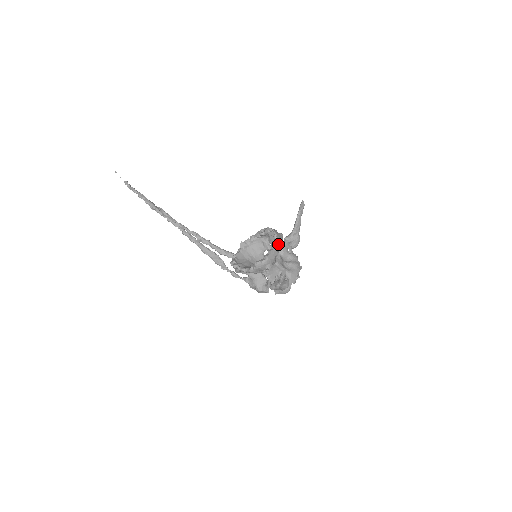
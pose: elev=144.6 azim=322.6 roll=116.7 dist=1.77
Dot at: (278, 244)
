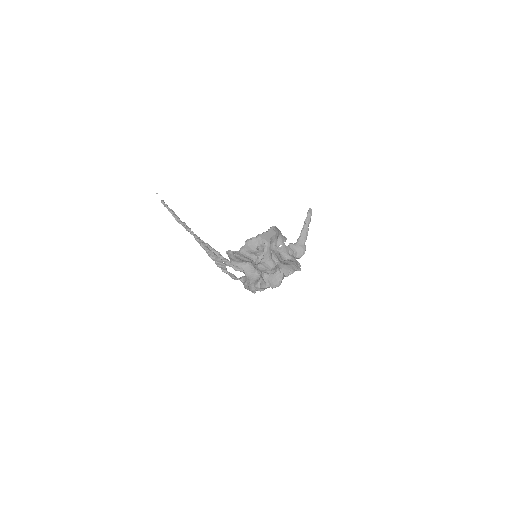
Dot at: (274, 231)
